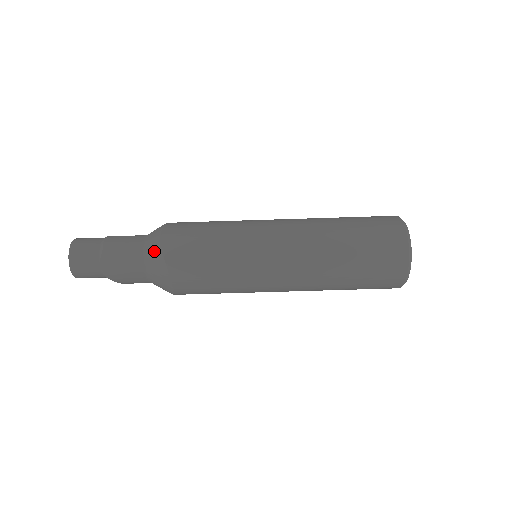
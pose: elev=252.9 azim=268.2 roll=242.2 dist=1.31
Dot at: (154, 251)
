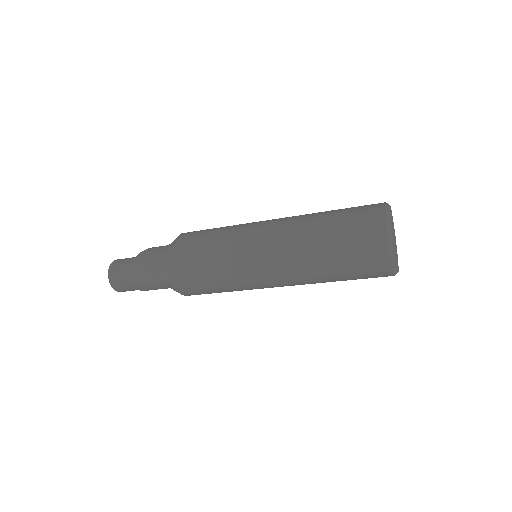
Dot at: occluded
